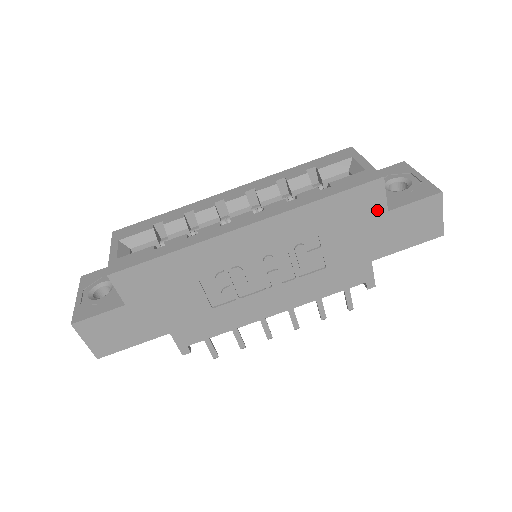
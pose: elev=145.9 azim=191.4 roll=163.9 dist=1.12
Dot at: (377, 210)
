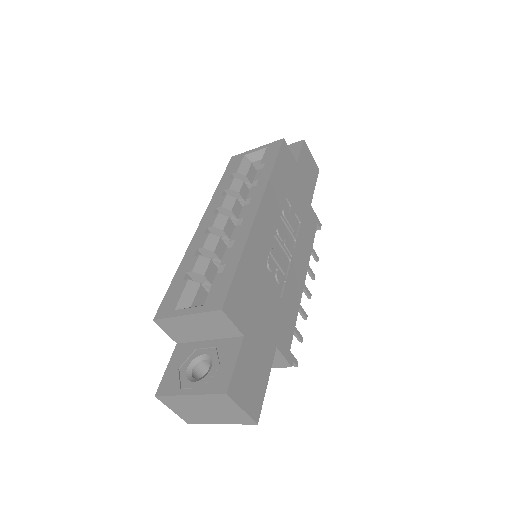
Dot at: (293, 164)
